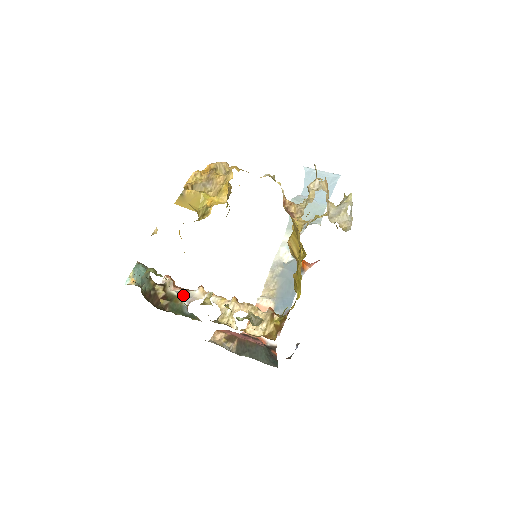
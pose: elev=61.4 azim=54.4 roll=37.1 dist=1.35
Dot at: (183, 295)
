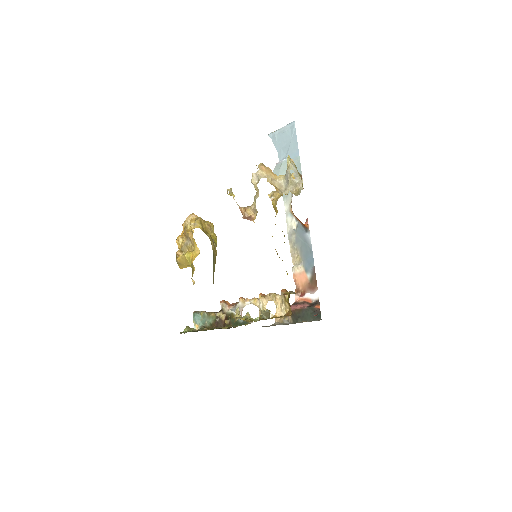
Dot at: occluded
